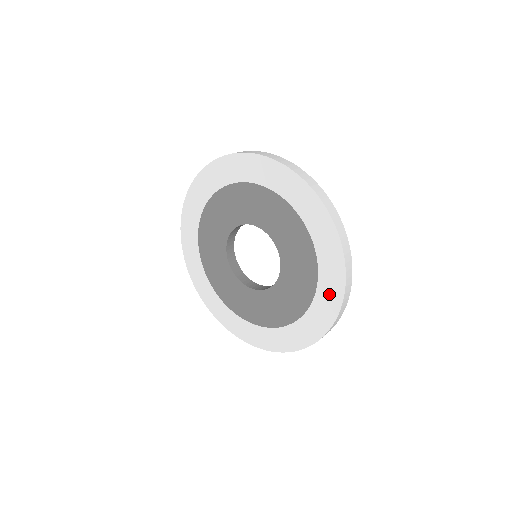
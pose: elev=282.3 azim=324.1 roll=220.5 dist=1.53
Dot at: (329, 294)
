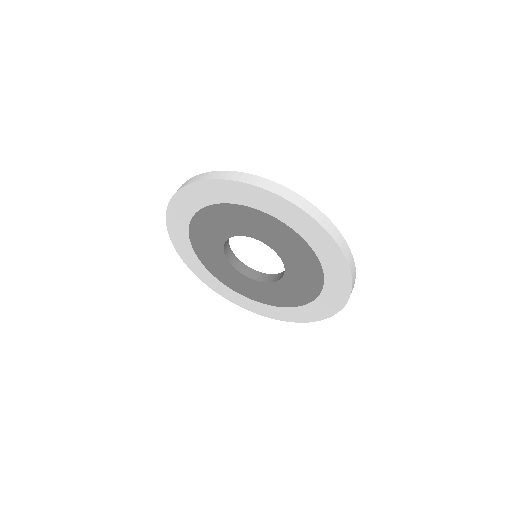
Dot at: (330, 302)
